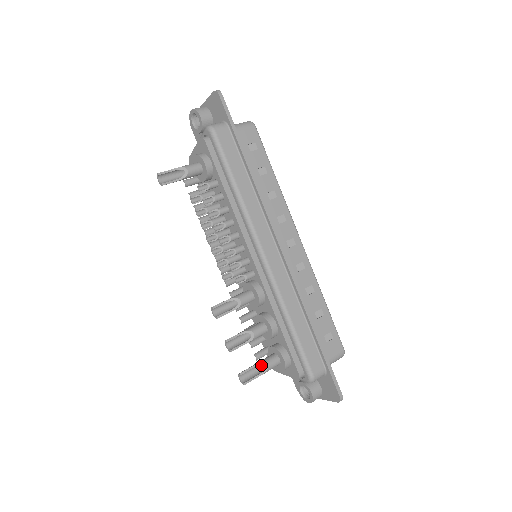
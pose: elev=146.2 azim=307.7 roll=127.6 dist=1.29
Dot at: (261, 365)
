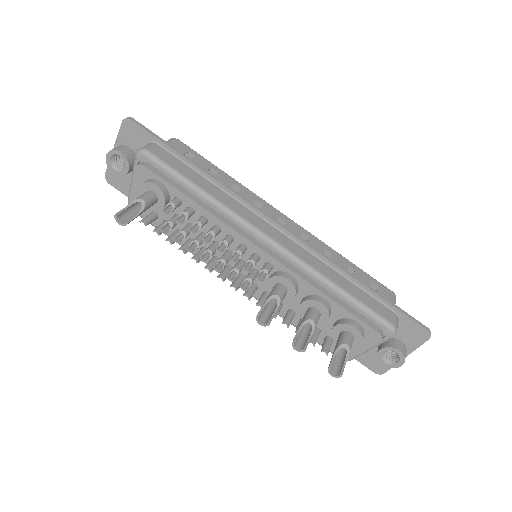
Dot at: (340, 348)
